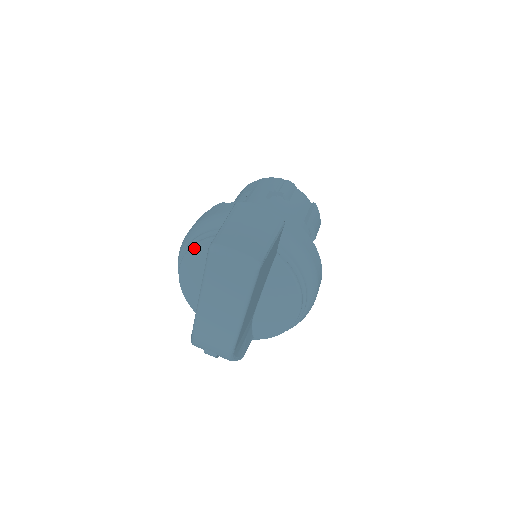
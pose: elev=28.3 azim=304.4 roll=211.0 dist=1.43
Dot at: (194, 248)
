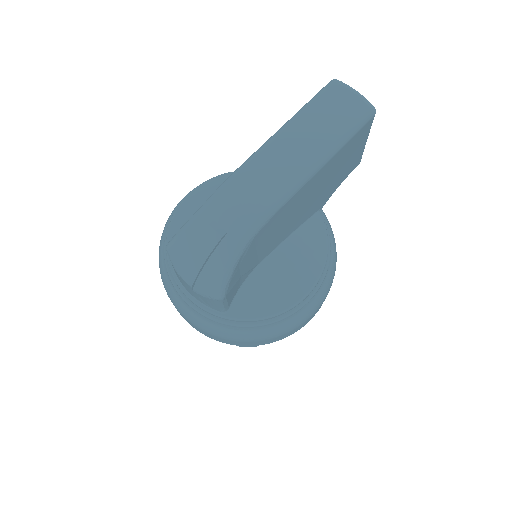
Dot at: (230, 173)
